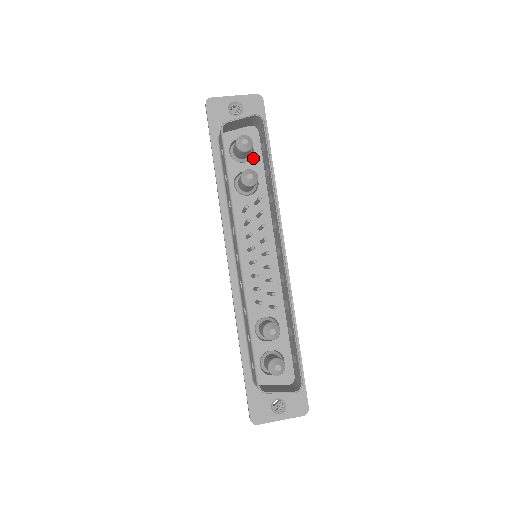
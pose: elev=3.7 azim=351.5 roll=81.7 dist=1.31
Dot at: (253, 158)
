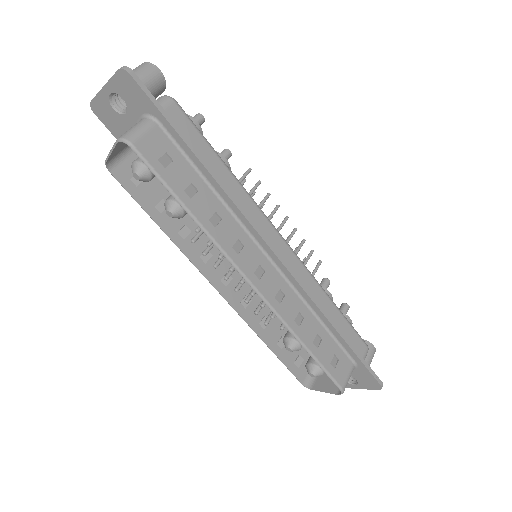
Dot at: occluded
